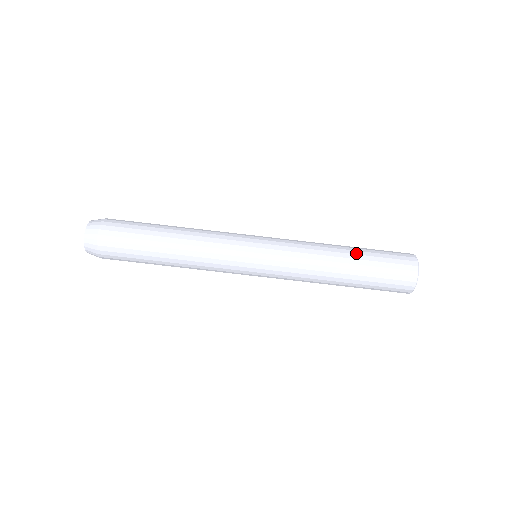
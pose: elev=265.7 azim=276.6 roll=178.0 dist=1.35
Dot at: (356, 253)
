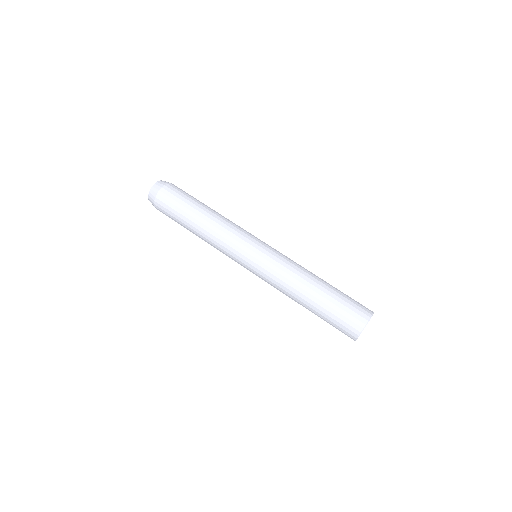
Dot at: occluded
